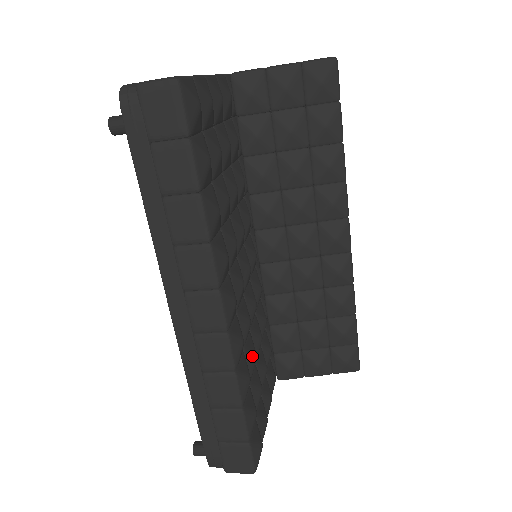
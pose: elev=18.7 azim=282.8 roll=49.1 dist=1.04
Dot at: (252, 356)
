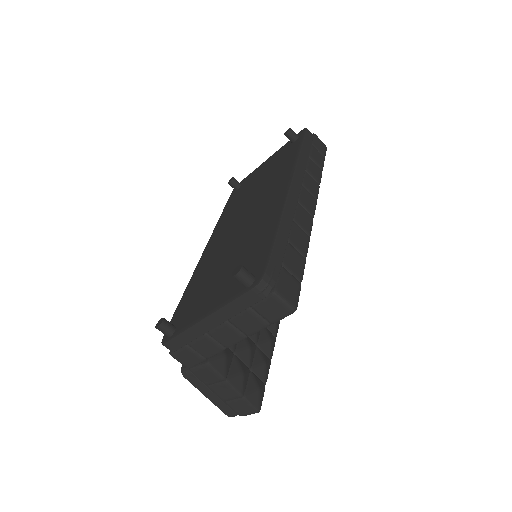
Dot at: occluded
